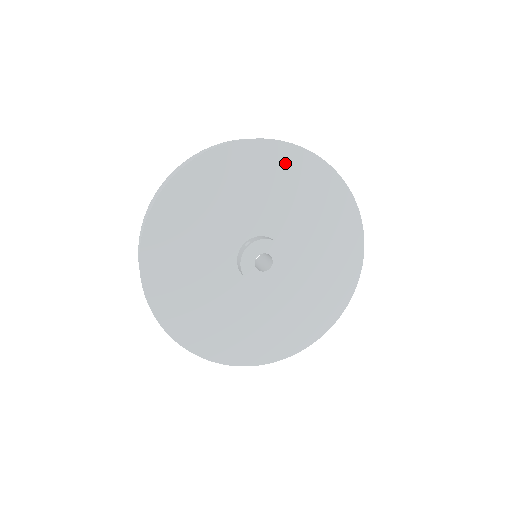
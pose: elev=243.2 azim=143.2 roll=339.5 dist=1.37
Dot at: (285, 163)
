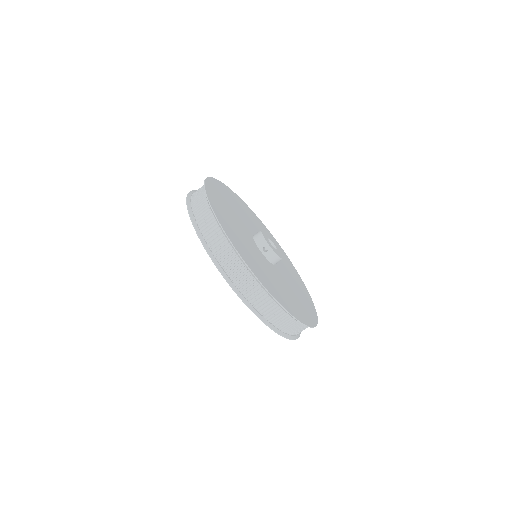
Dot at: (249, 212)
